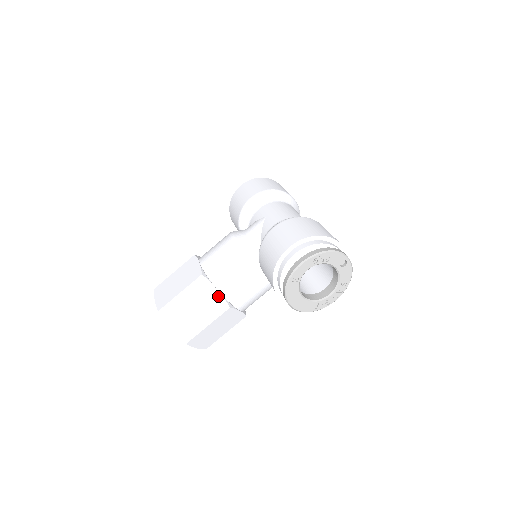
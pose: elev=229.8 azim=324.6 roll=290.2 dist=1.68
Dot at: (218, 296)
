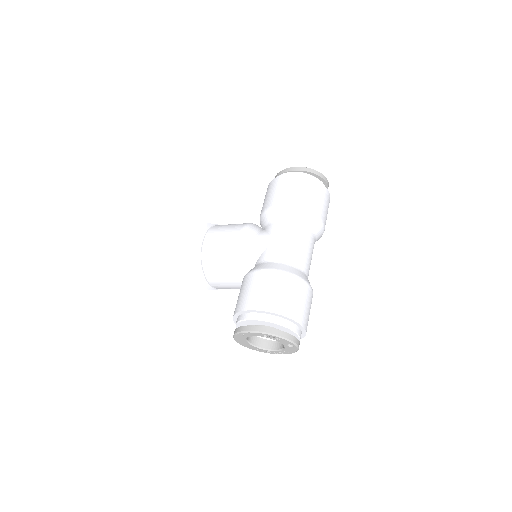
Dot at: (202, 277)
